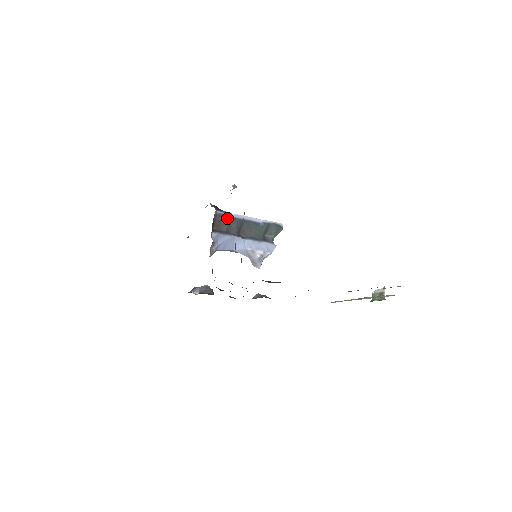
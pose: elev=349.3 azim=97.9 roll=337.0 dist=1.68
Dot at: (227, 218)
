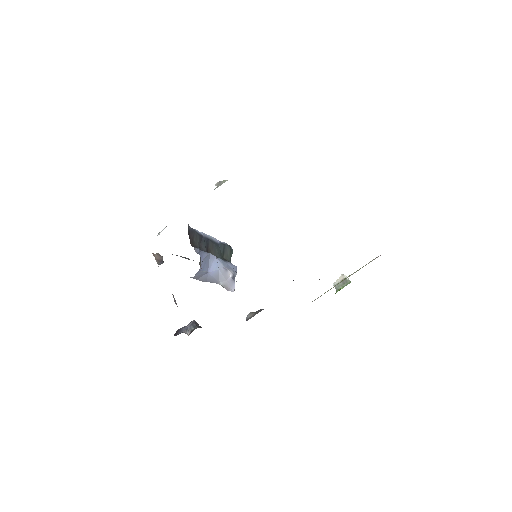
Dot at: (197, 234)
